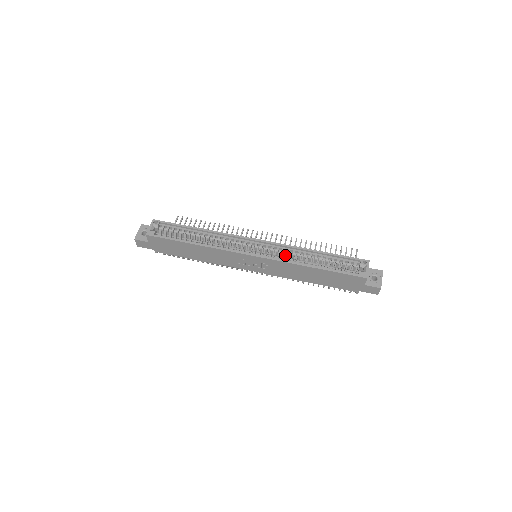
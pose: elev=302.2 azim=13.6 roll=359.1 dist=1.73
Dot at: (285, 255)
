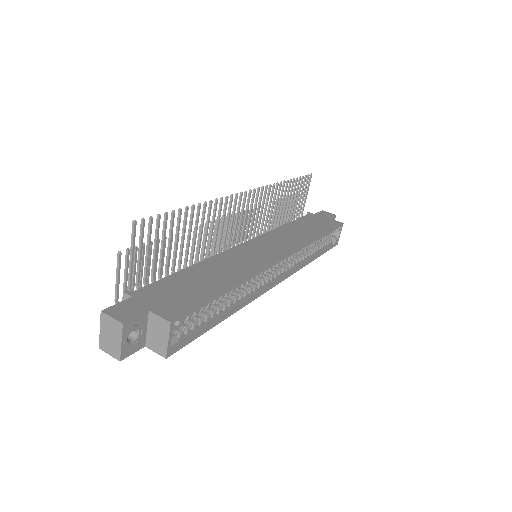
Dot at: occluded
